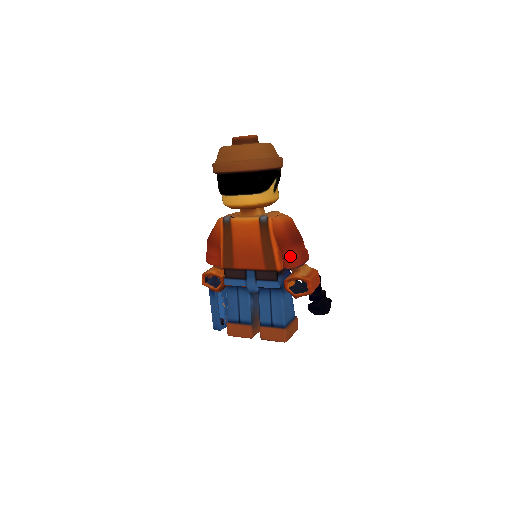
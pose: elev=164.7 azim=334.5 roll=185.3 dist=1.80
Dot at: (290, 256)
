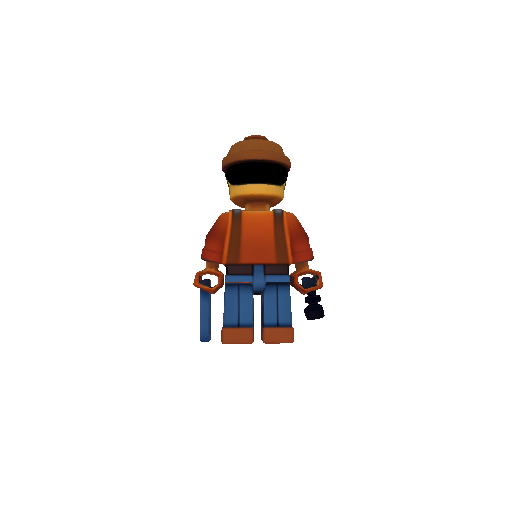
Dot at: (303, 249)
